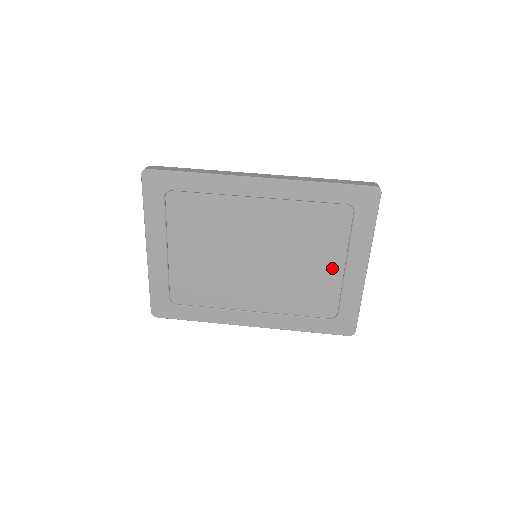
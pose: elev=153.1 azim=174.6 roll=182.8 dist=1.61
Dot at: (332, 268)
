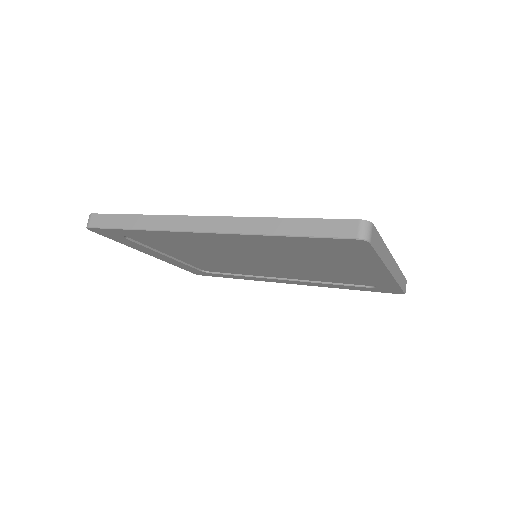
Dot at: (347, 269)
